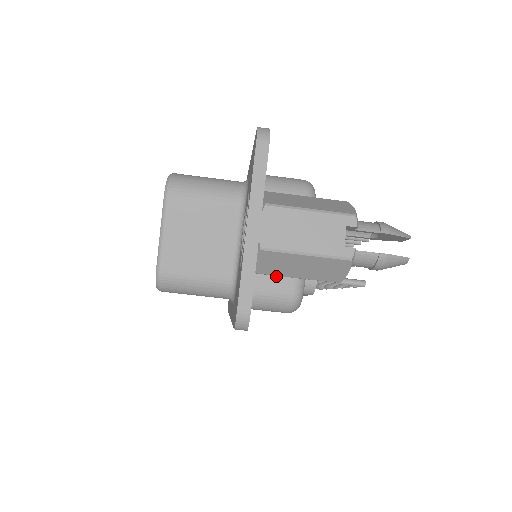
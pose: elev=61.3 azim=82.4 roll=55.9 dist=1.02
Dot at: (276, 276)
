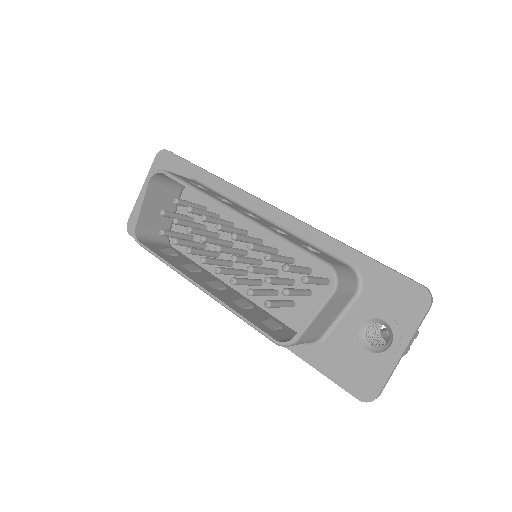
Dot at: occluded
